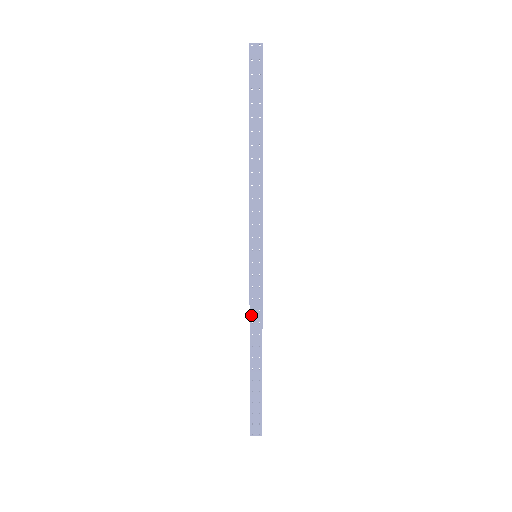
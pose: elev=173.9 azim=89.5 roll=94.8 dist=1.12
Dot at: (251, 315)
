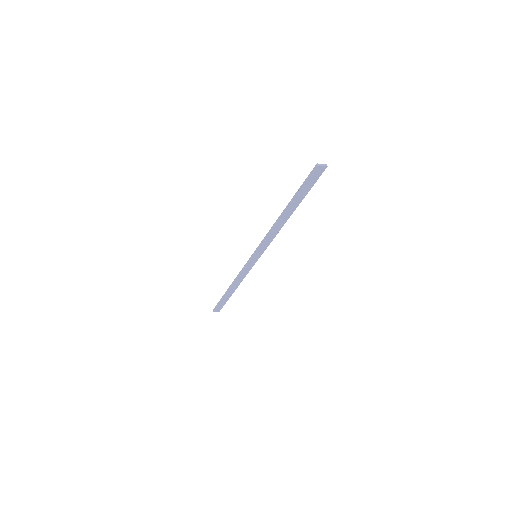
Dot at: (239, 277)
